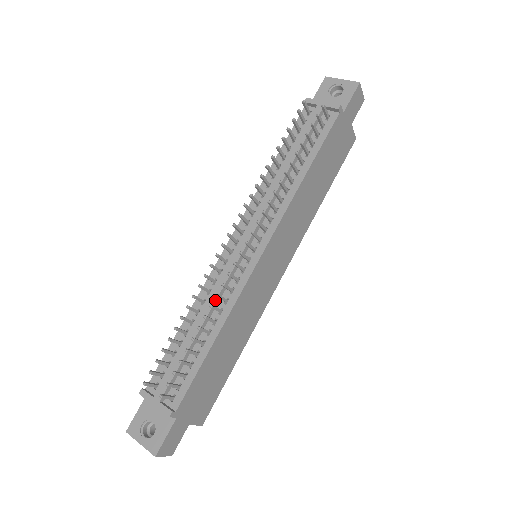
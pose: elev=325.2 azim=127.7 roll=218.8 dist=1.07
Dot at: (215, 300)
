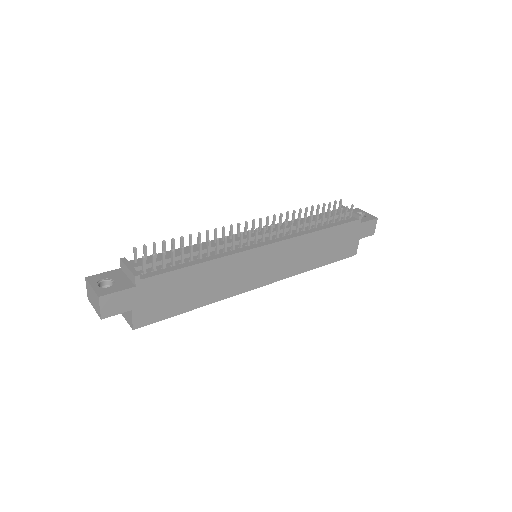
Dot at: occluded
